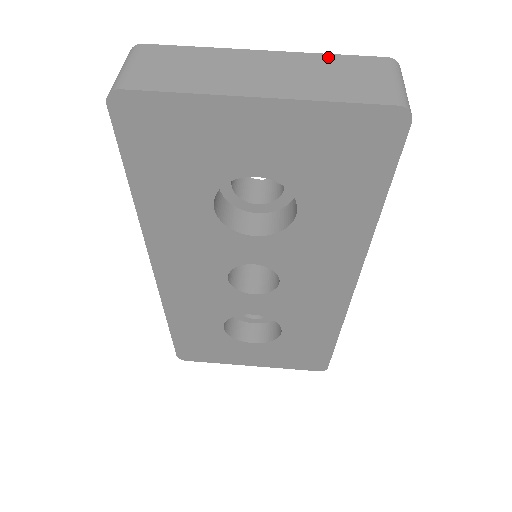
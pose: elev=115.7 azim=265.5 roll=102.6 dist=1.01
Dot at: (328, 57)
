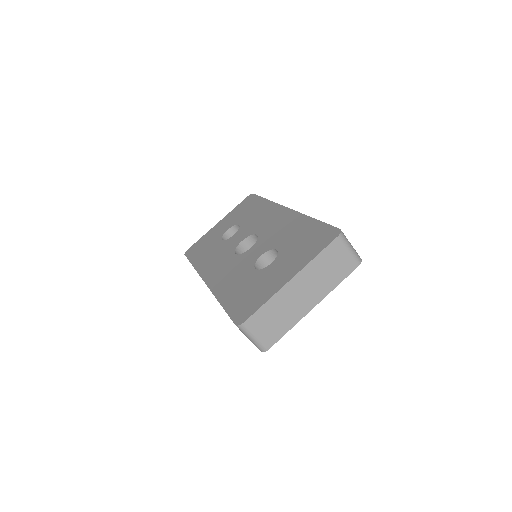
Dot at: (318, 259)
